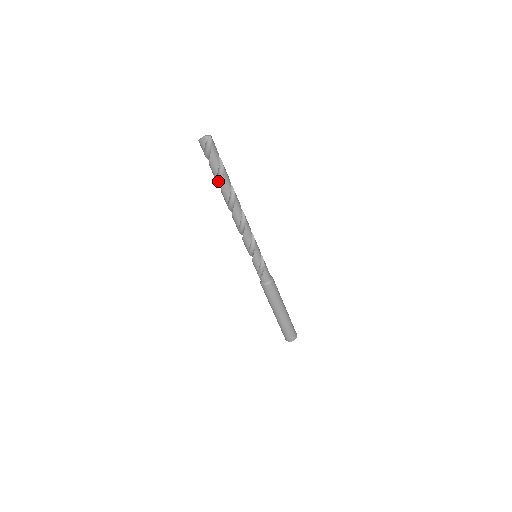
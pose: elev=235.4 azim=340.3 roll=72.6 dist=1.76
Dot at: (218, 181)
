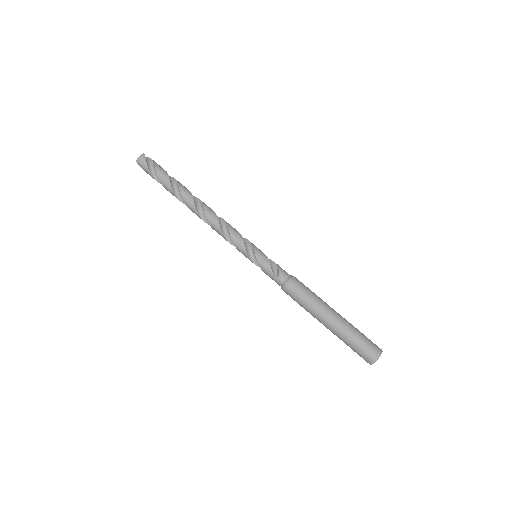
Dot at: (172, 188)
